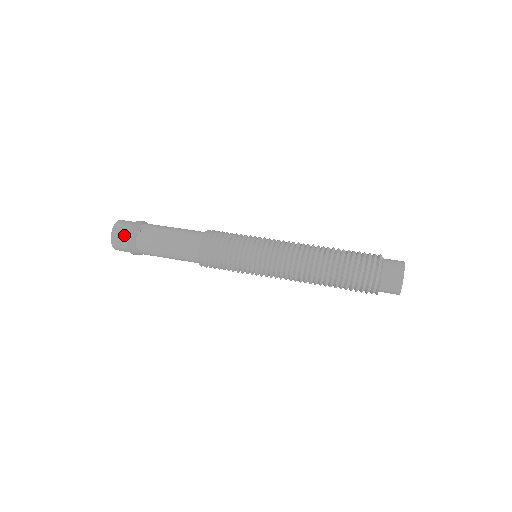
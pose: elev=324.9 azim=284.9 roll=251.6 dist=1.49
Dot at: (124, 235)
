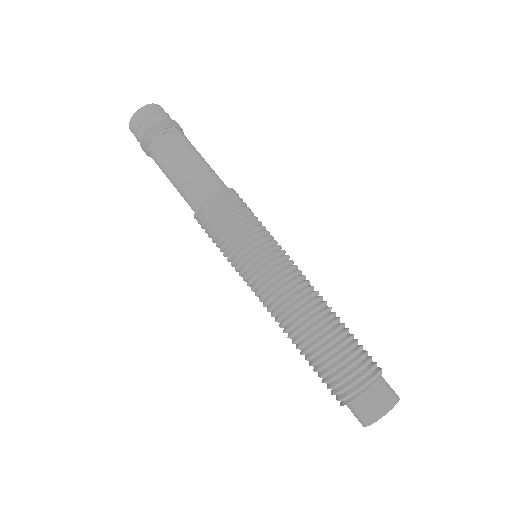
Dot at: (145, 125)
